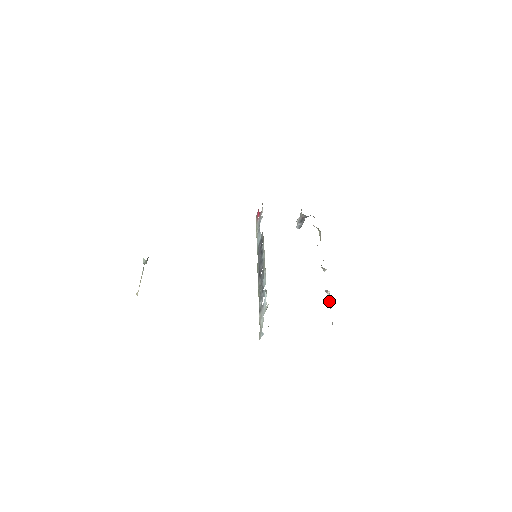
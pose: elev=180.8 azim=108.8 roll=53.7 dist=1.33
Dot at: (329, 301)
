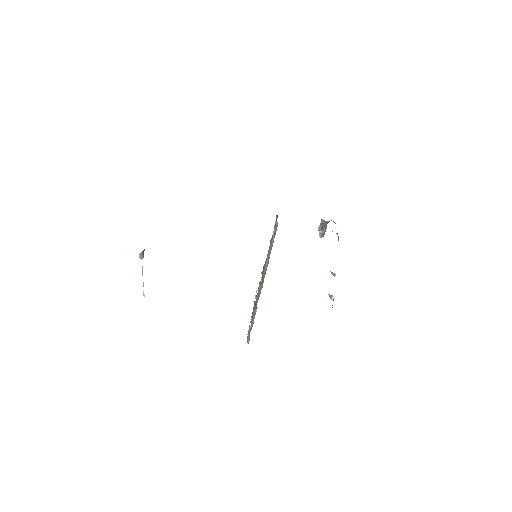
Dot at: (332, 307)
